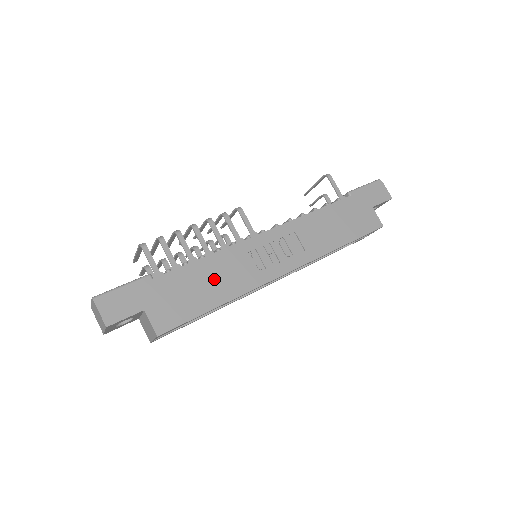
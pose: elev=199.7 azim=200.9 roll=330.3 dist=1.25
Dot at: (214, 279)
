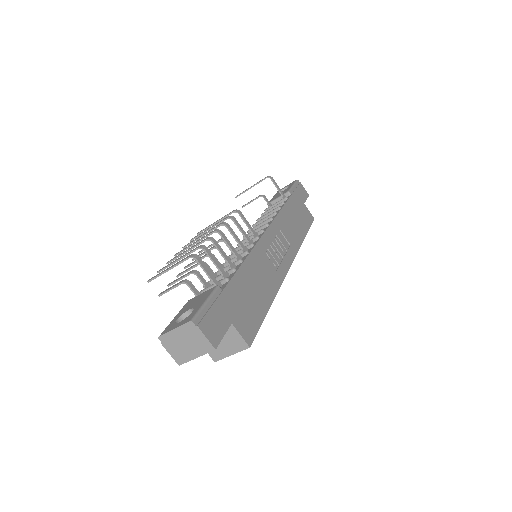
Dot at: (258, 281)
